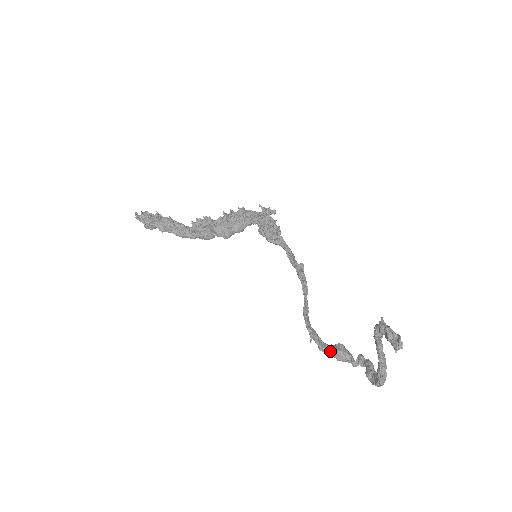
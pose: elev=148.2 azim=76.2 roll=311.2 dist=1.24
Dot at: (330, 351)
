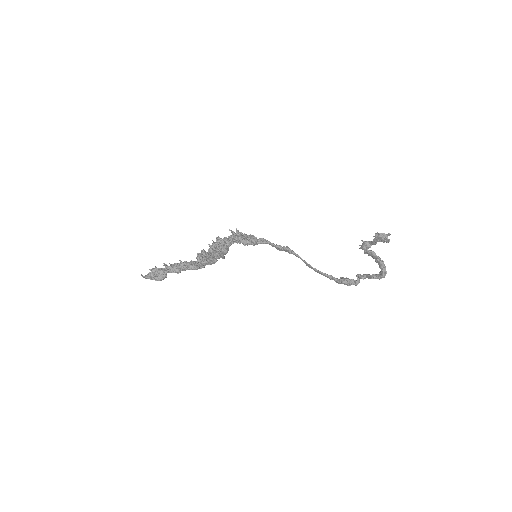
Dot at: (342, 281)
